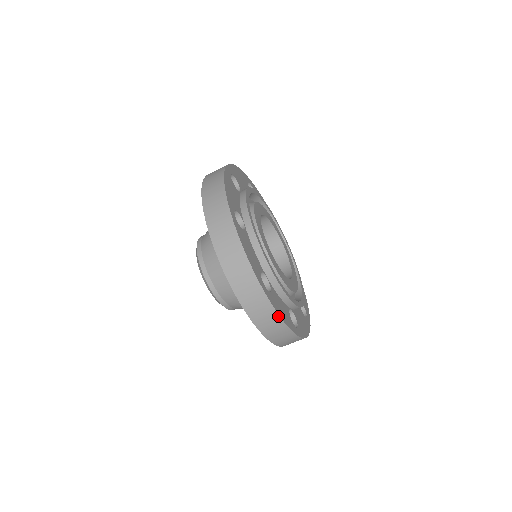
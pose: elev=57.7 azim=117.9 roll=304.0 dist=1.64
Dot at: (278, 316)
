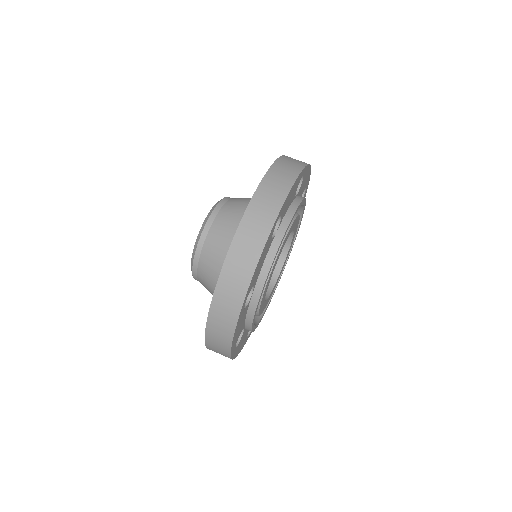
Dot at: (233, 334)
